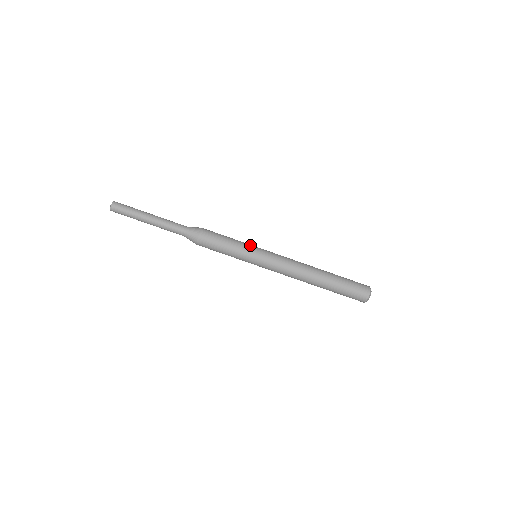
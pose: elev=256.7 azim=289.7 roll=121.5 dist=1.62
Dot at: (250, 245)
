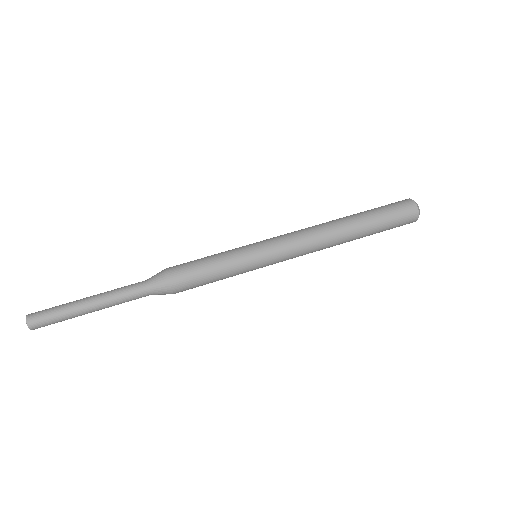
Dot at: (239, 247)
